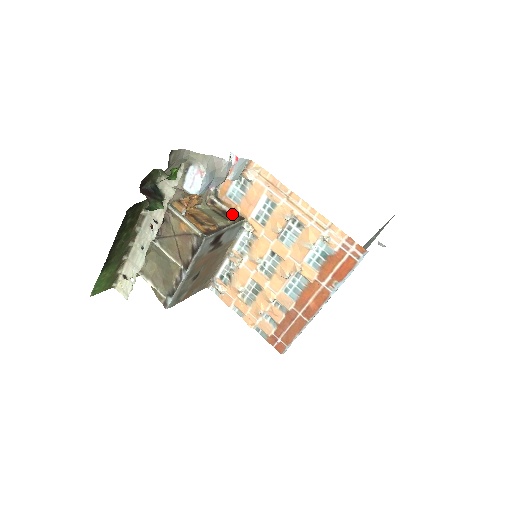
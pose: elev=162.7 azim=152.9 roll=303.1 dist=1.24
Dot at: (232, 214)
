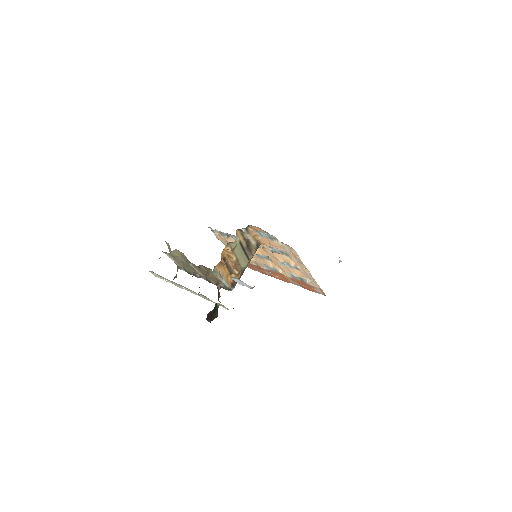
Dot at: (253, 243)
